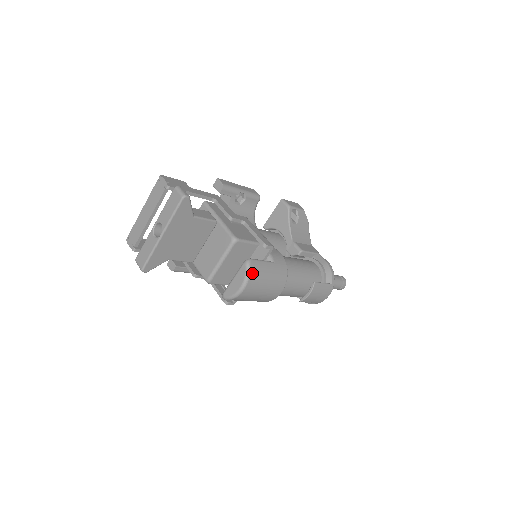
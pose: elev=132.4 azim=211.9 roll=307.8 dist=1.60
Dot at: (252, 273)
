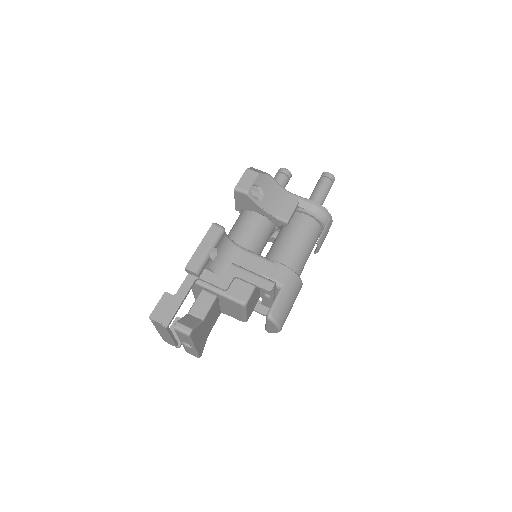
Dot at: (279, 320)
